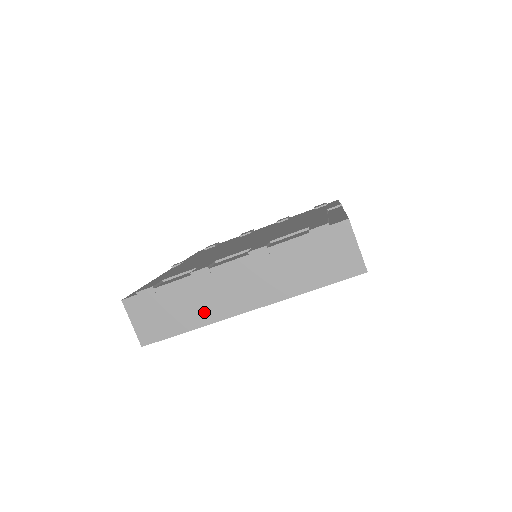
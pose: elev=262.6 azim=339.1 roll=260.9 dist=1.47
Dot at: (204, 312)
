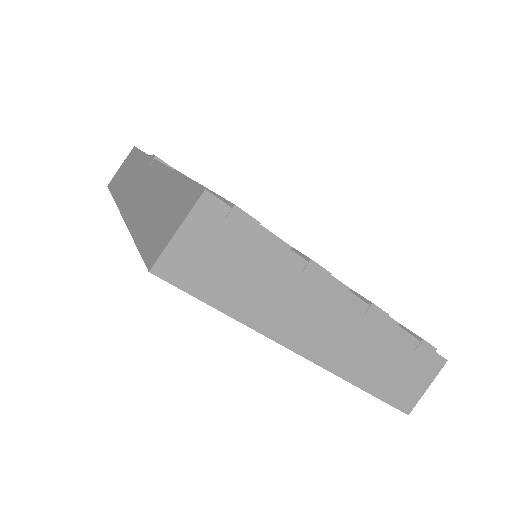
Dot at: (269, 313)
